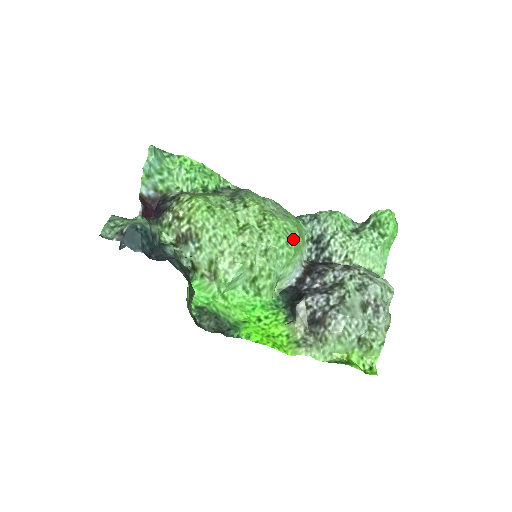
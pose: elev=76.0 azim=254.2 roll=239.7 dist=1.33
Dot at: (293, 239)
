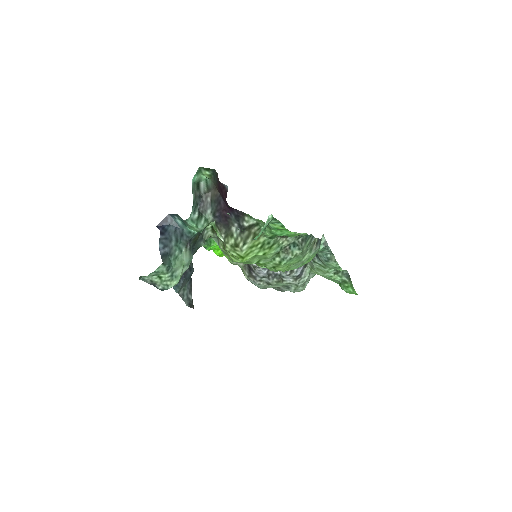
Dot at: occluded
